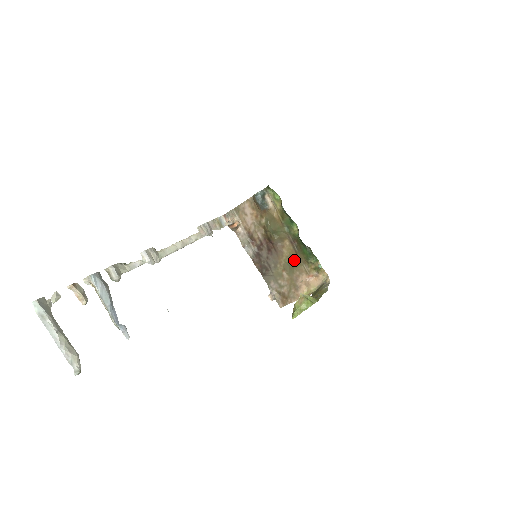
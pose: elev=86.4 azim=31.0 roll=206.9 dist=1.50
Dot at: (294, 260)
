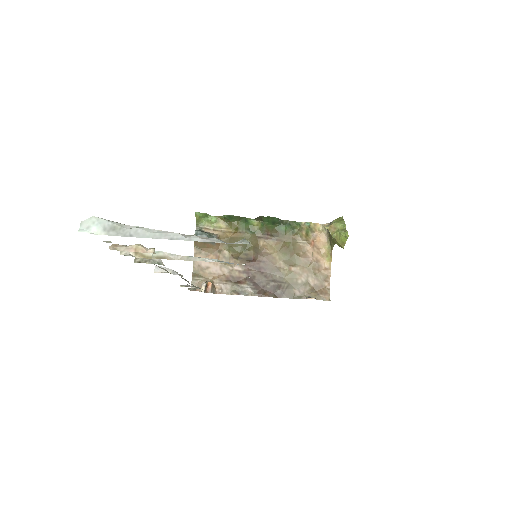
Dot at: (286, 248)
